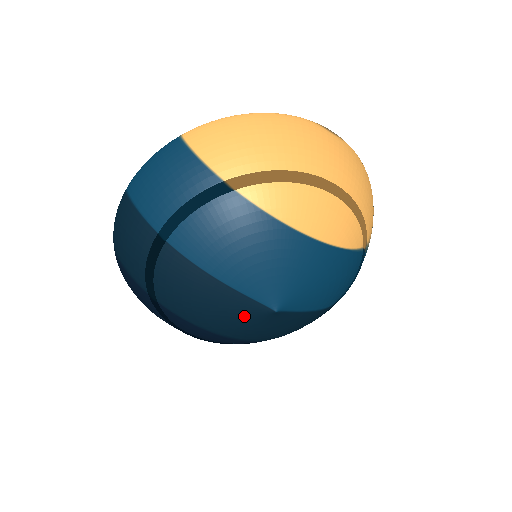
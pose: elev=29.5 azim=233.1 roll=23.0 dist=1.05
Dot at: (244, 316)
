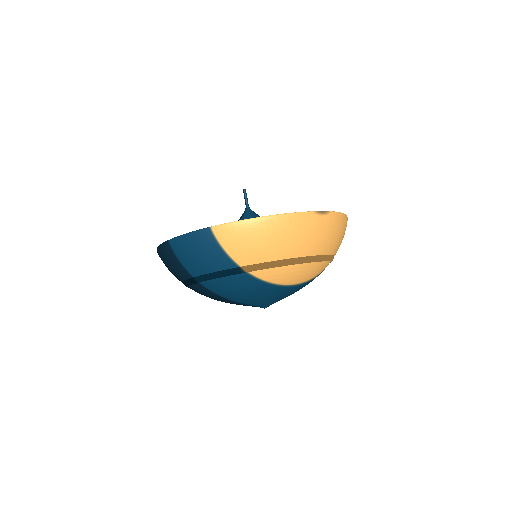
Dot at: occluded
